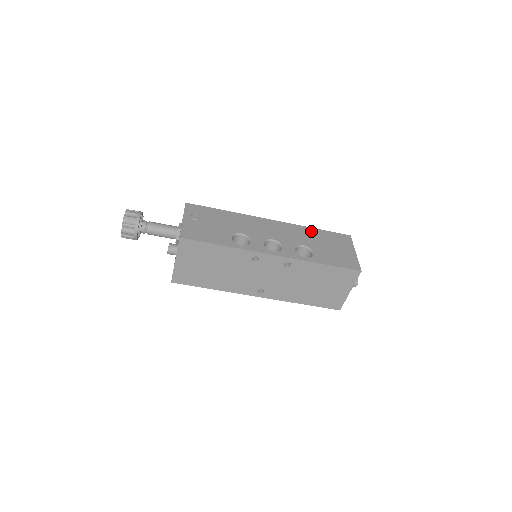
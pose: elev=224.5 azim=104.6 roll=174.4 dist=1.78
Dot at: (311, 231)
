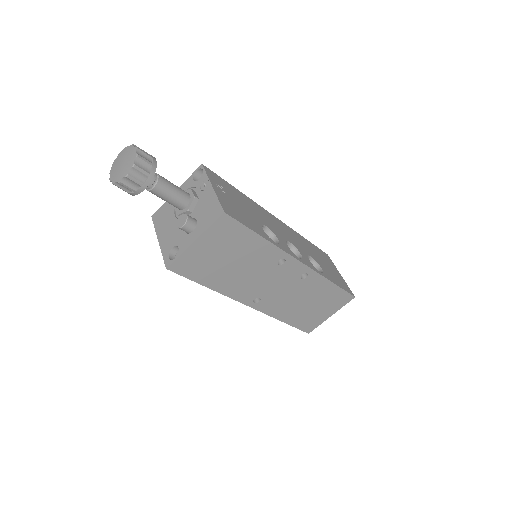
Dot at: (306, 241)
